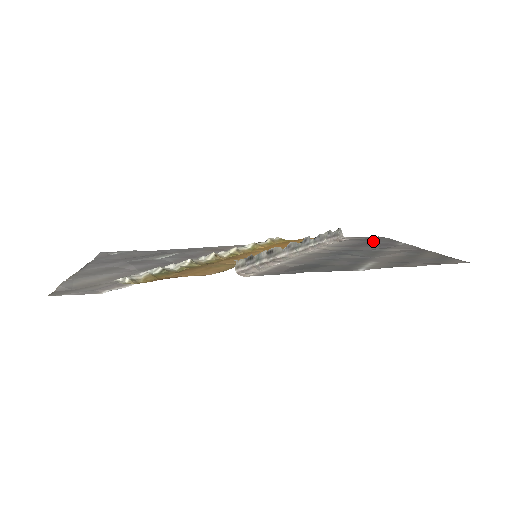
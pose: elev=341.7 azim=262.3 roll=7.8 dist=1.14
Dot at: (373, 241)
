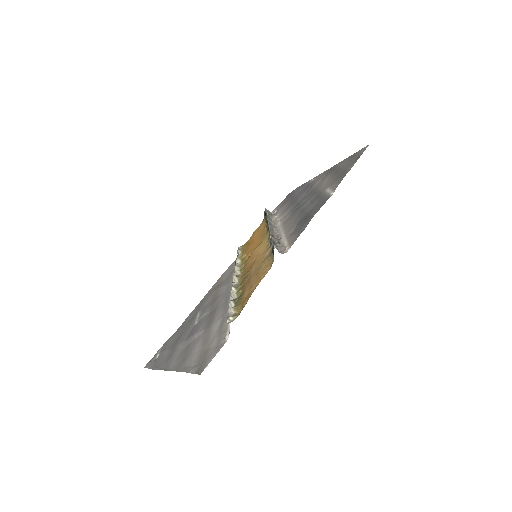
Dot at: (294, 195)
